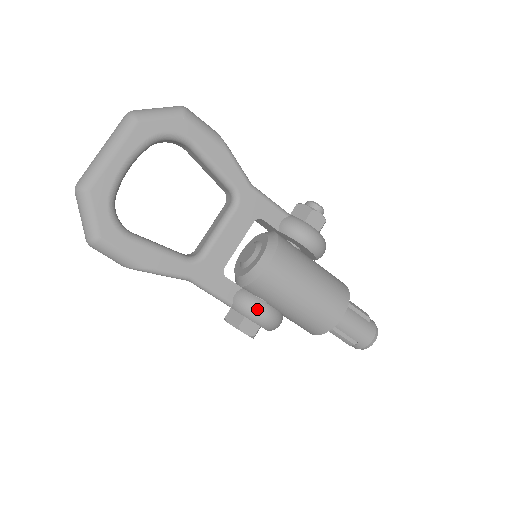
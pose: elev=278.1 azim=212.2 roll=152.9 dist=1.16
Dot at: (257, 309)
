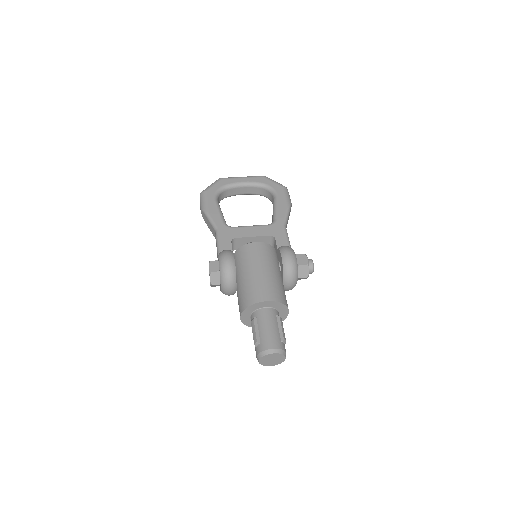
Dot at: (227, 253)
